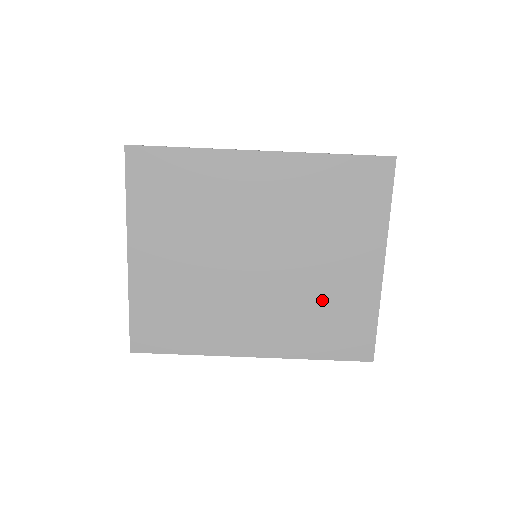
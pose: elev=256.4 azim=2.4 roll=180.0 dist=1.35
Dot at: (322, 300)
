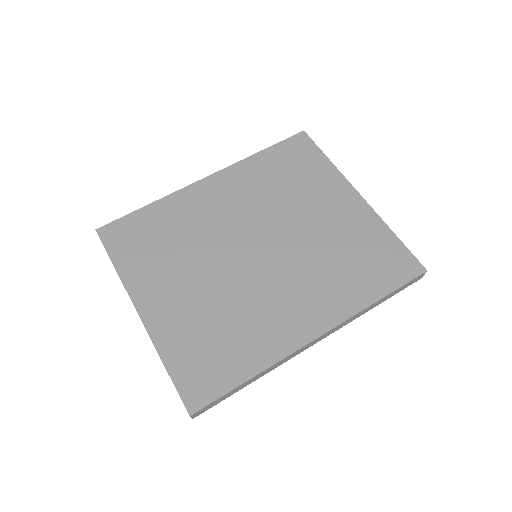
Dot at: (336, 248)
